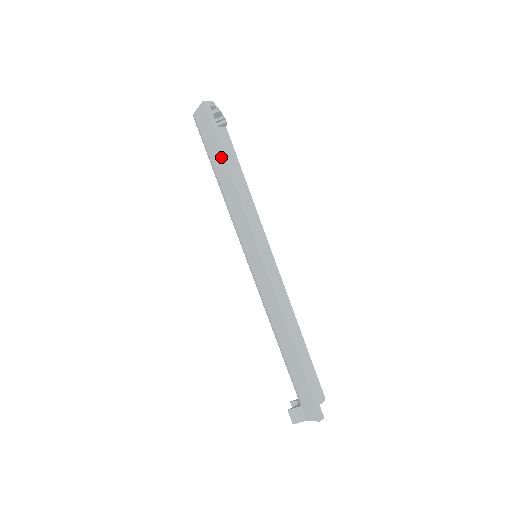
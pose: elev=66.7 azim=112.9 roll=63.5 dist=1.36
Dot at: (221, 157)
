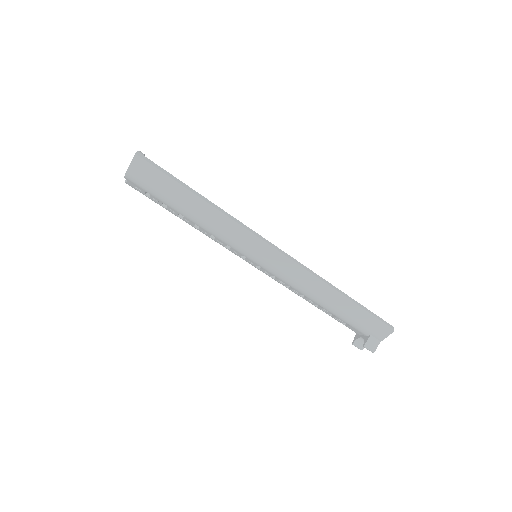
Dot at: (185, 192)
